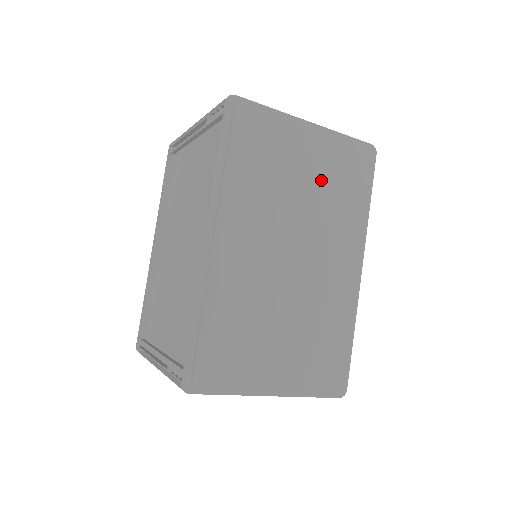
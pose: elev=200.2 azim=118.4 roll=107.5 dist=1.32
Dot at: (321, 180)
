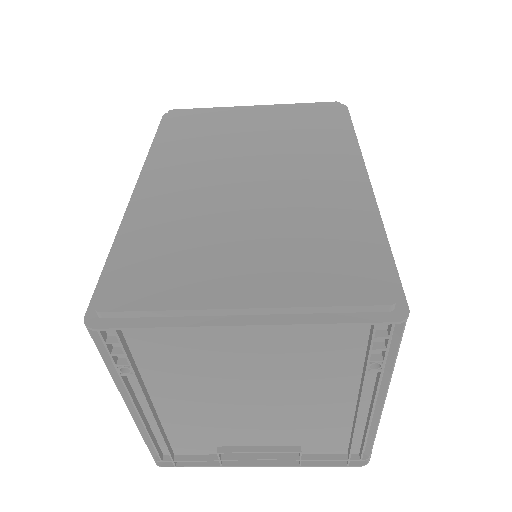
Dot at: (275, 128)
